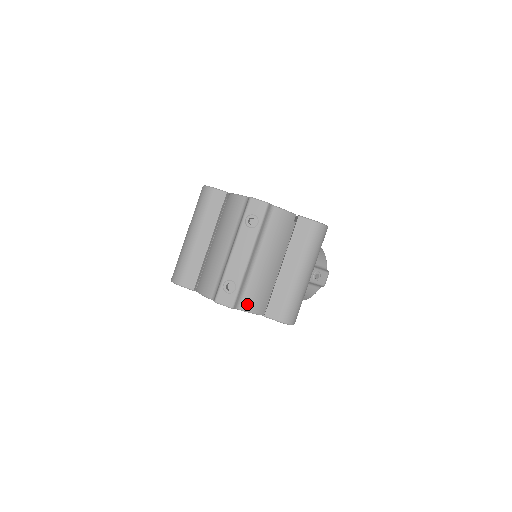
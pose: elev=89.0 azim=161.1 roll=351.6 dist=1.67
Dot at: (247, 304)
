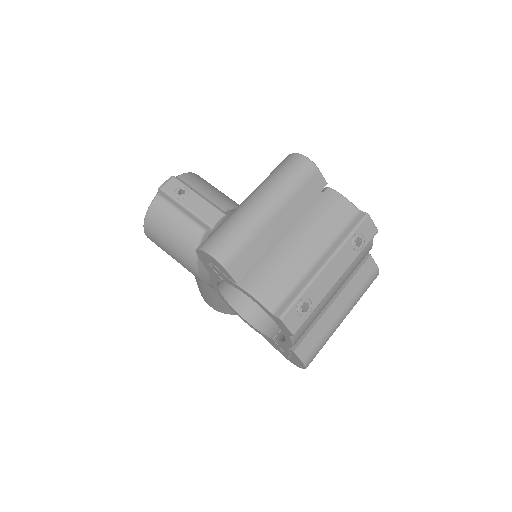
Dot at: (299, 333)
